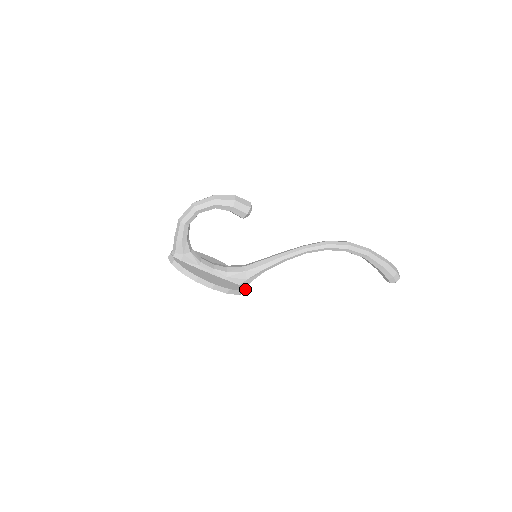
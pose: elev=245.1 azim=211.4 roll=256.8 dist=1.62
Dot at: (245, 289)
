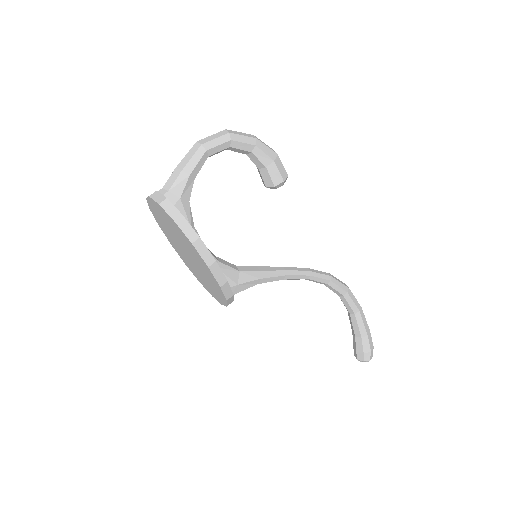
Dot at: (233, 297)
